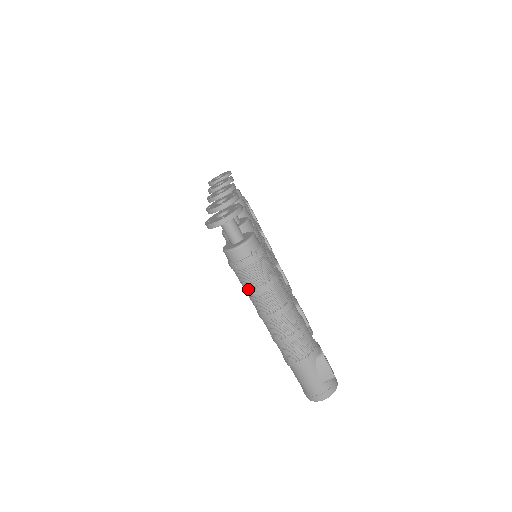
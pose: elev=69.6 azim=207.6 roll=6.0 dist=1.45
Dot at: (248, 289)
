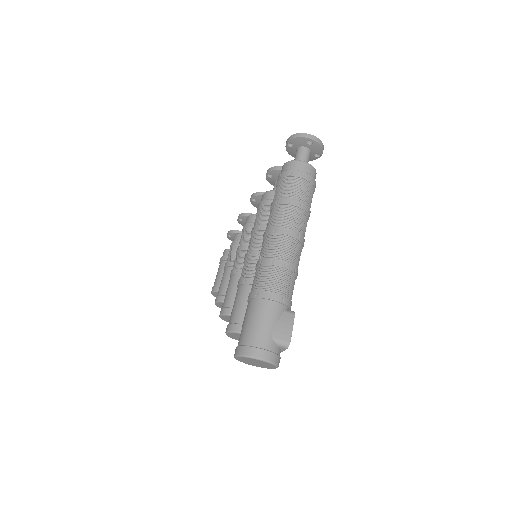
Dot at: (283, 197)
